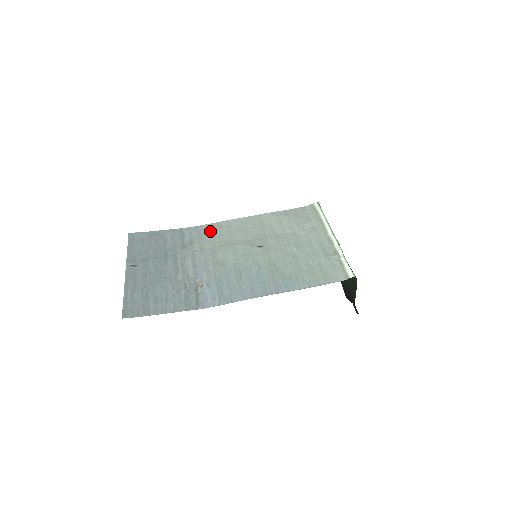
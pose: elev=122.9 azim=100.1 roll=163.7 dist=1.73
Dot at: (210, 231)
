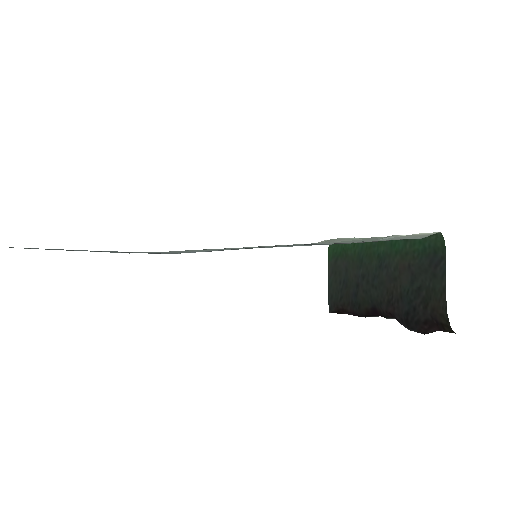
Dot at: occluded
